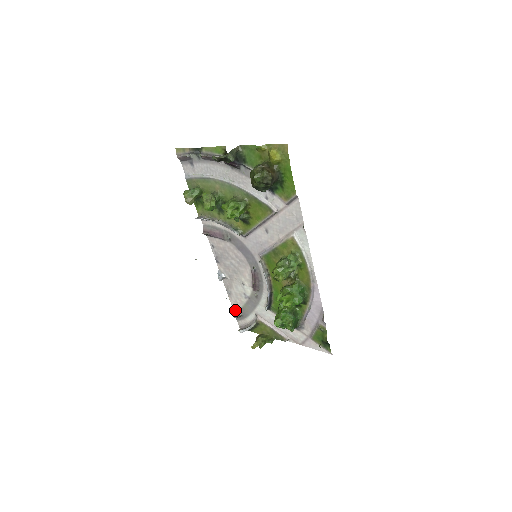
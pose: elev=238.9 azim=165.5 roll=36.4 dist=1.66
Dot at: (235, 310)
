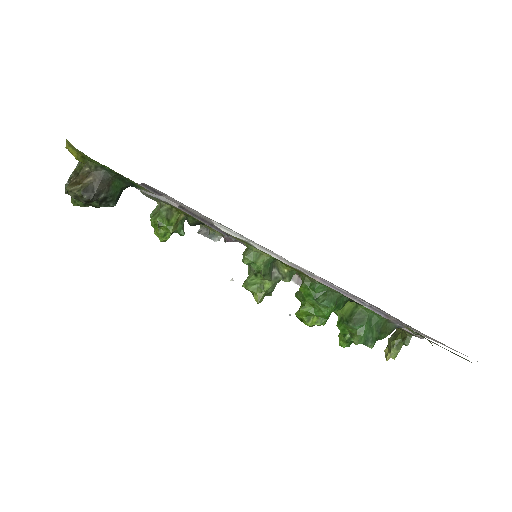
Dot at: occluded
